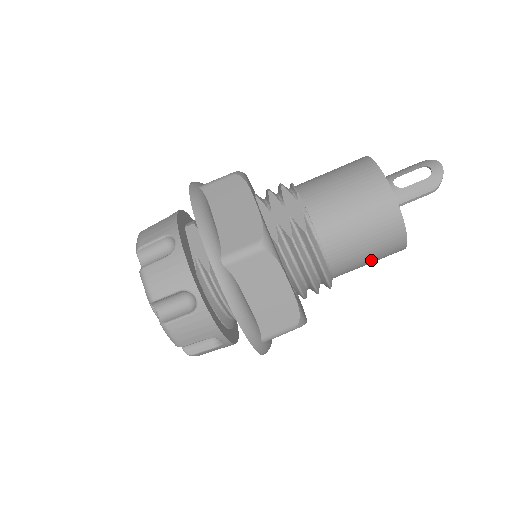
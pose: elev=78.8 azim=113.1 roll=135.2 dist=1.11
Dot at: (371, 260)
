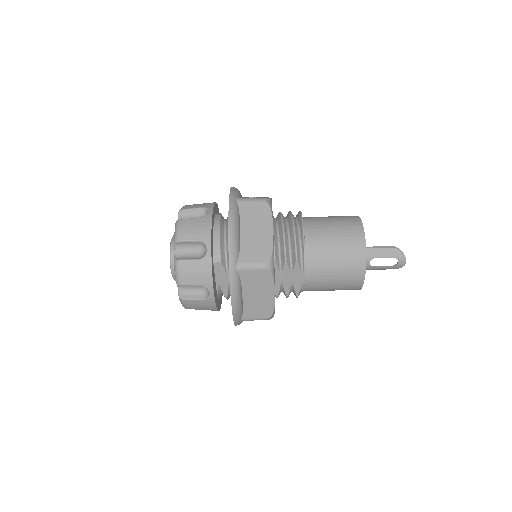
Dot at: occluded
